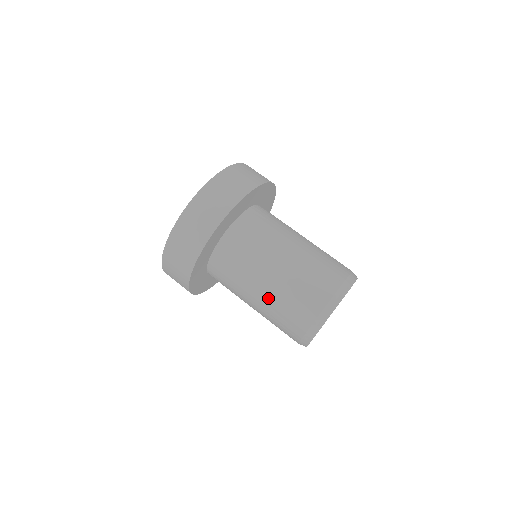
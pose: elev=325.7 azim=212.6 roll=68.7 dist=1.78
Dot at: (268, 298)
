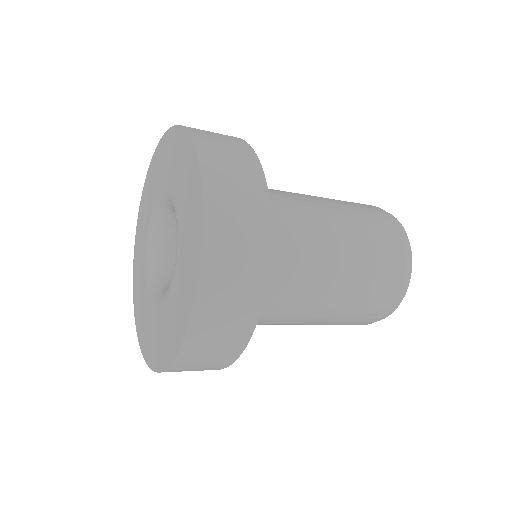
Dot at: (339, 300)
